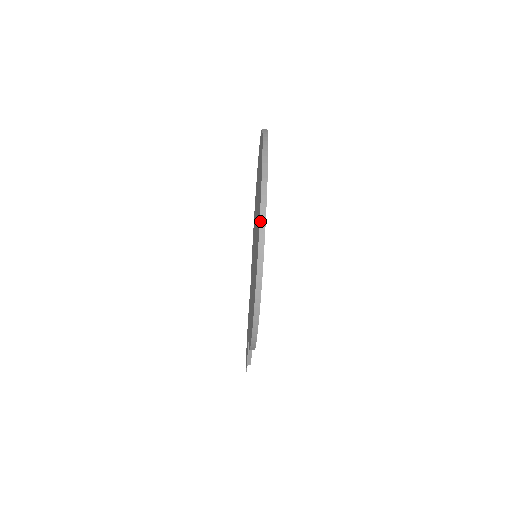
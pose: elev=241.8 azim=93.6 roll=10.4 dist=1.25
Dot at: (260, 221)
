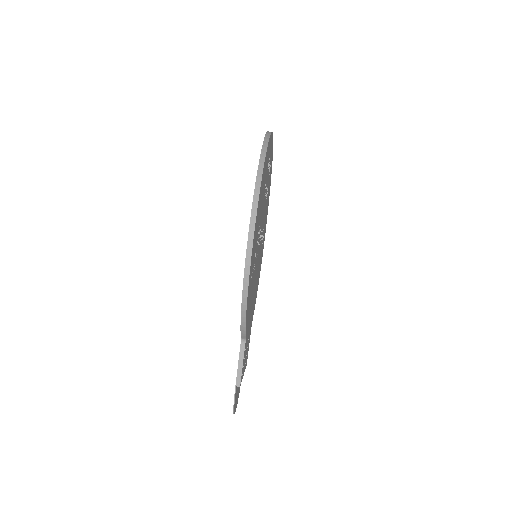
Dot at: (262, 150)
